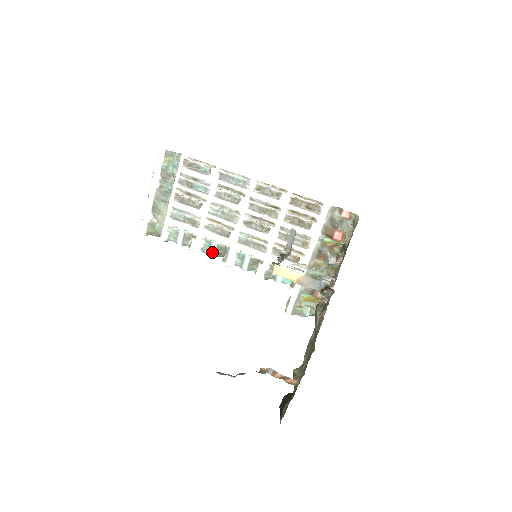
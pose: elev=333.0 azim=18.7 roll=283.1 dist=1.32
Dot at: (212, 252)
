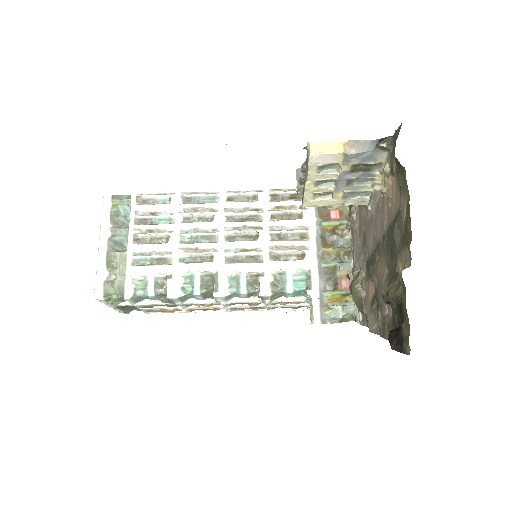
Dot at: (196, 288)
